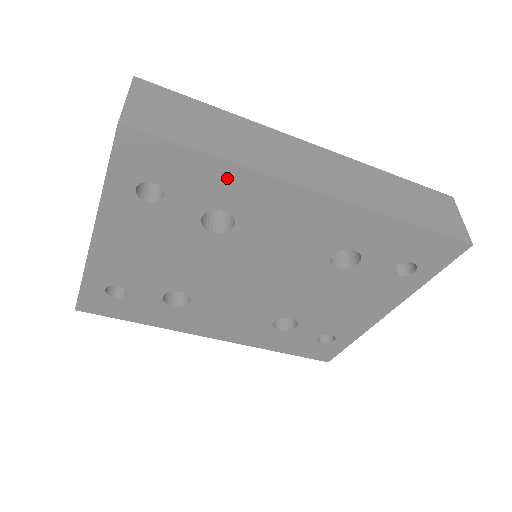
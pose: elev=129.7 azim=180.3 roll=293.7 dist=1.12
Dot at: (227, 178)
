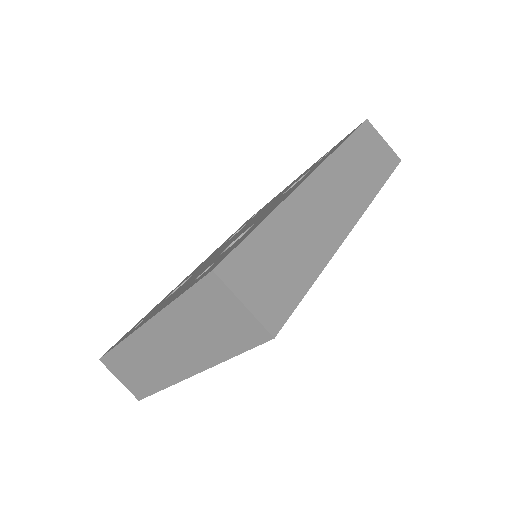
Dot at: occluded
